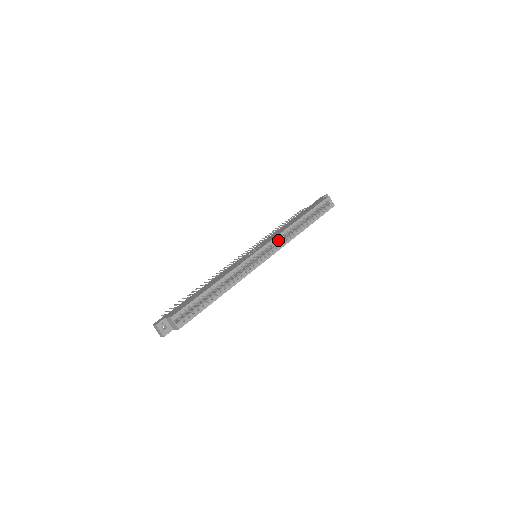
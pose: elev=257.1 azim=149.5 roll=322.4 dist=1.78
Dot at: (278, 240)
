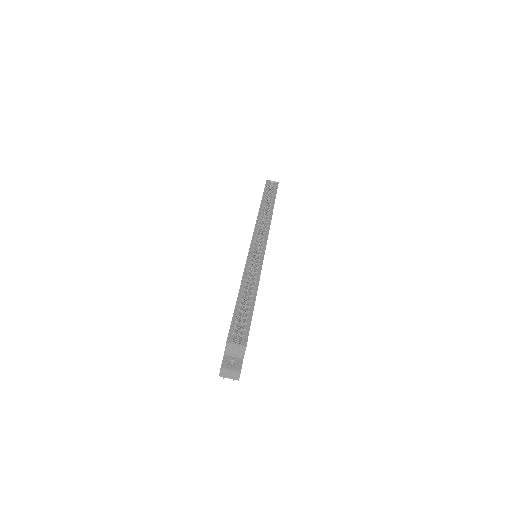
Dot at: (260, 228)
